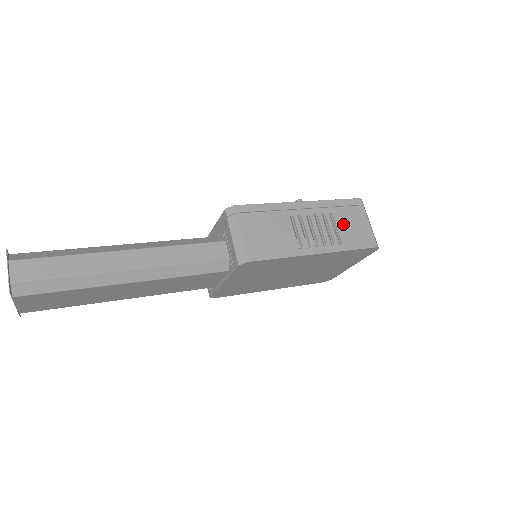
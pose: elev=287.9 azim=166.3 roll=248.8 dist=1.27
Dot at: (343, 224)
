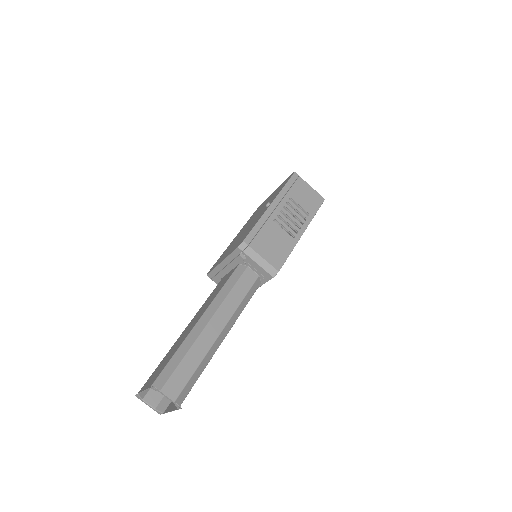
Dot at: (300, 200)
